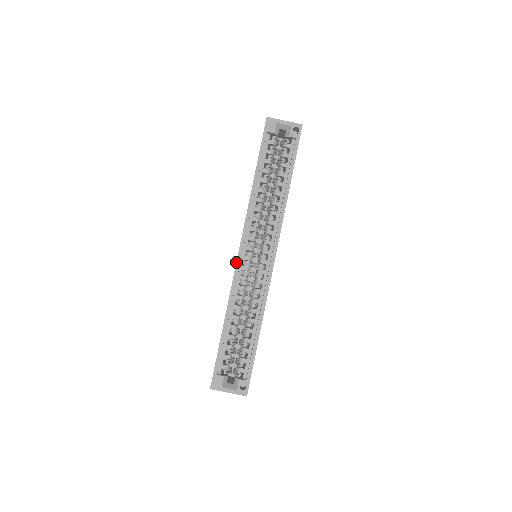
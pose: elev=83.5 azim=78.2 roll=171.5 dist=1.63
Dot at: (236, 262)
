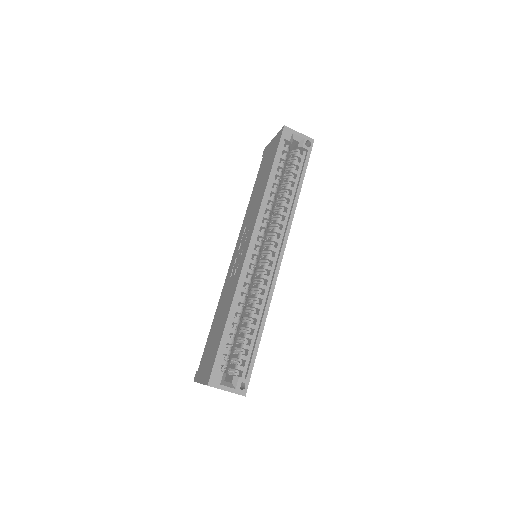
Dot at: (246, 254)
